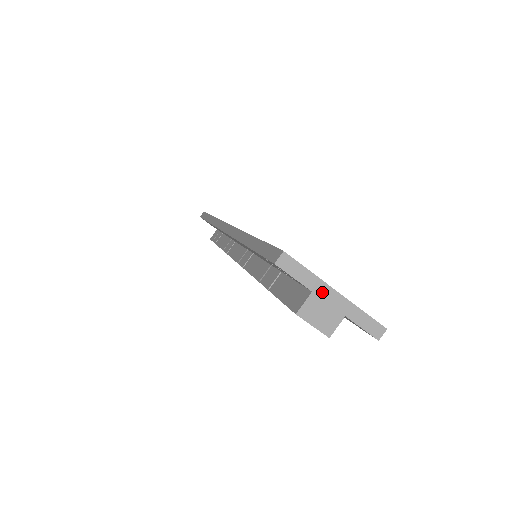
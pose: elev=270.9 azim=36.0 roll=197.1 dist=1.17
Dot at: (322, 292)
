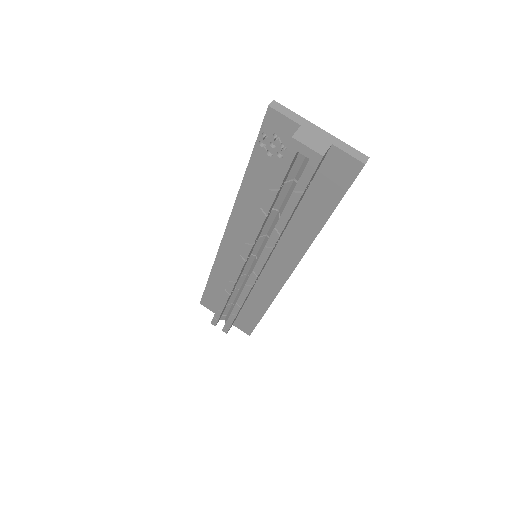
Dot at: (309, 127)
